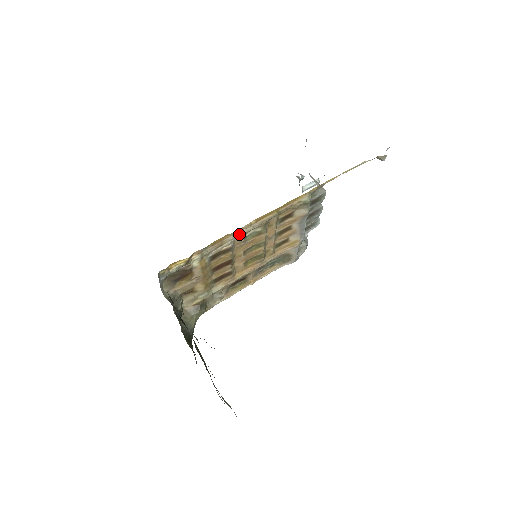
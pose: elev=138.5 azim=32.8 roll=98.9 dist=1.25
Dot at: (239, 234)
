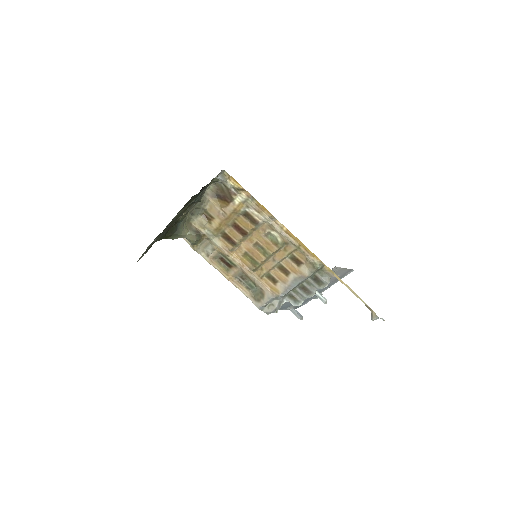
Dot at: (272, 223)
